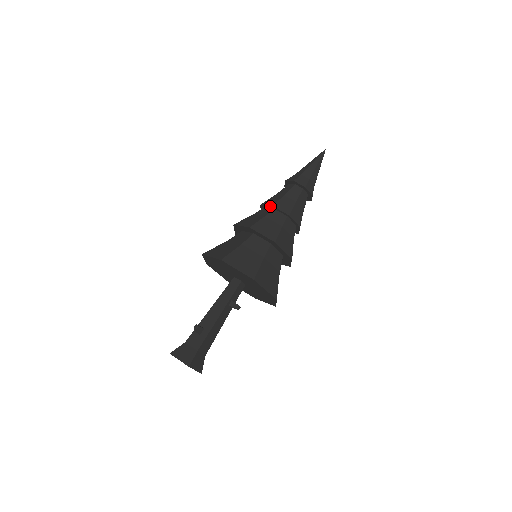
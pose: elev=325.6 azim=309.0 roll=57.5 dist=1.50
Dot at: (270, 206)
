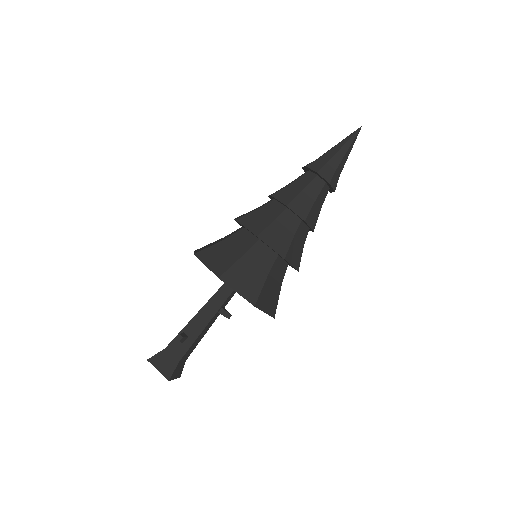
Dot at: (283, 204)
